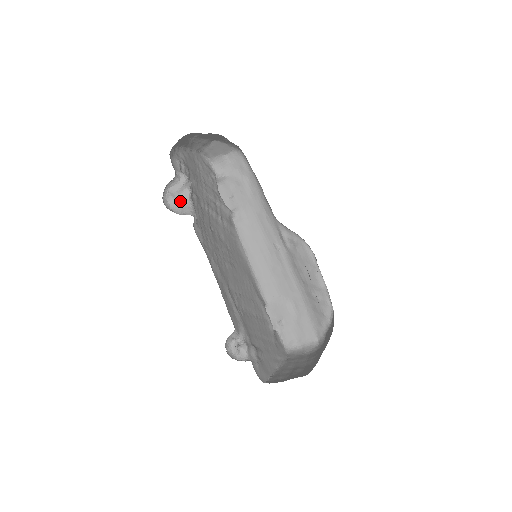
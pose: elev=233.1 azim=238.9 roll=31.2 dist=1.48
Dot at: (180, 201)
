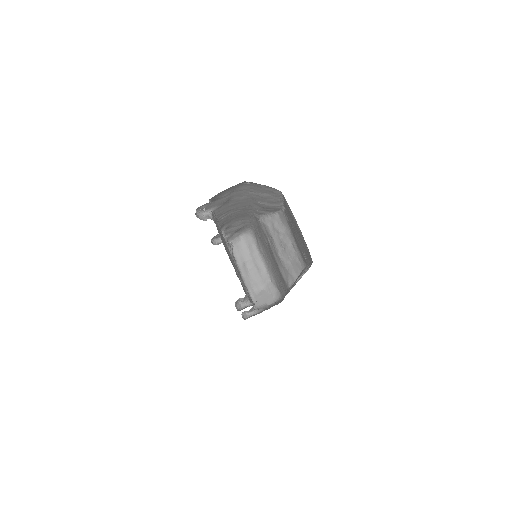
Dot at: occluded
